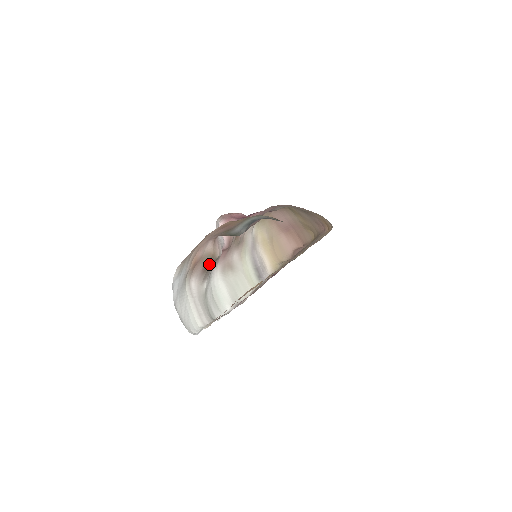
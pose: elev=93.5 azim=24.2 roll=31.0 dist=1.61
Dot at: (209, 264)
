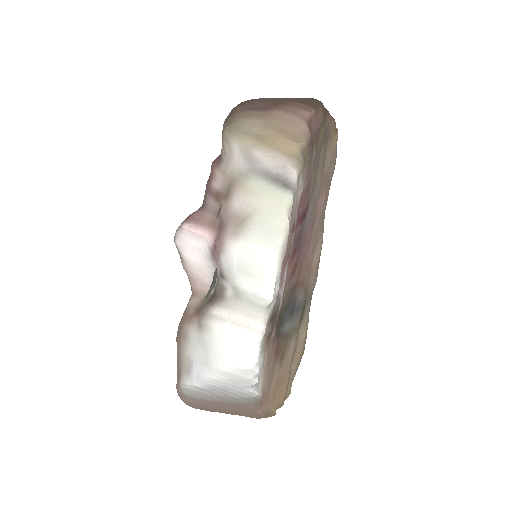
Dot at: occluded
